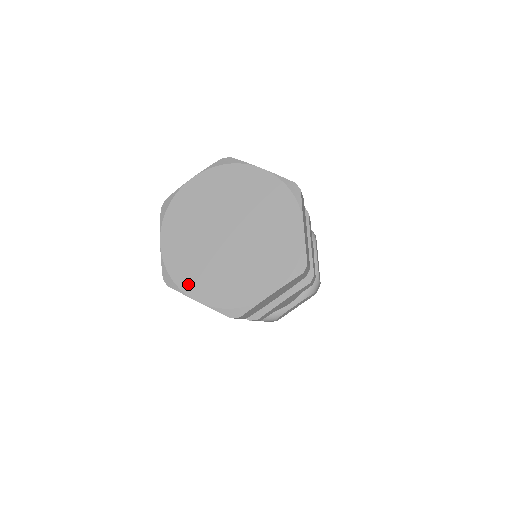
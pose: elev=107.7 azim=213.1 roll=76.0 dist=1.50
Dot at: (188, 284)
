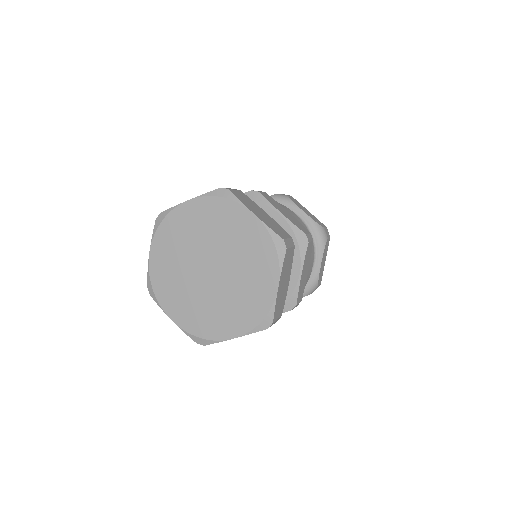
Dot at: (216, 332)
